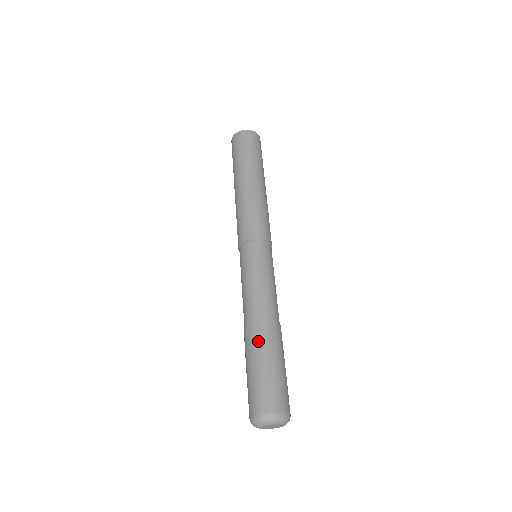
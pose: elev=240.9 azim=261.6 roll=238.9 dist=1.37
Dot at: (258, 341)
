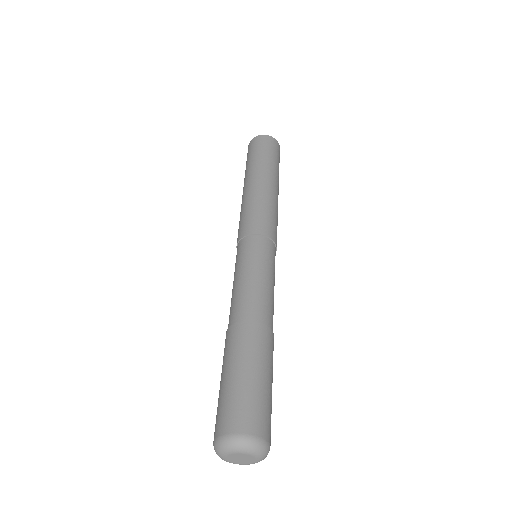
Dot at: (245, 342)
